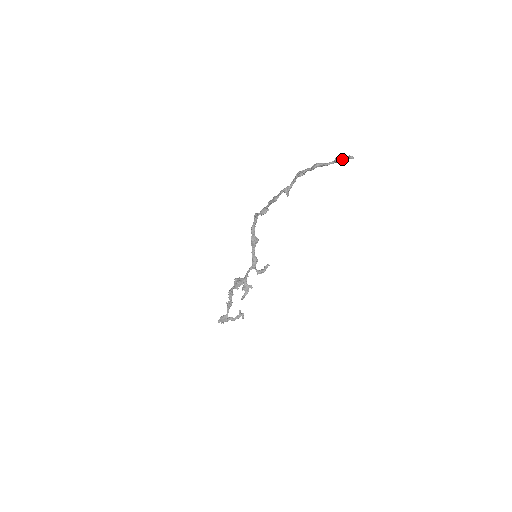
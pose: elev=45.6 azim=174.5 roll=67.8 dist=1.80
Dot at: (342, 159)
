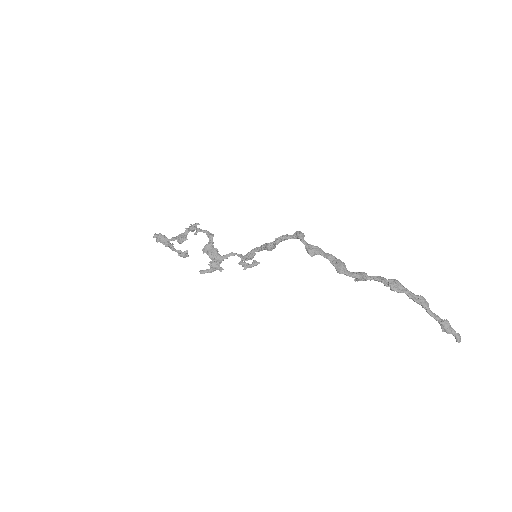
Dot at: (449, 331)
